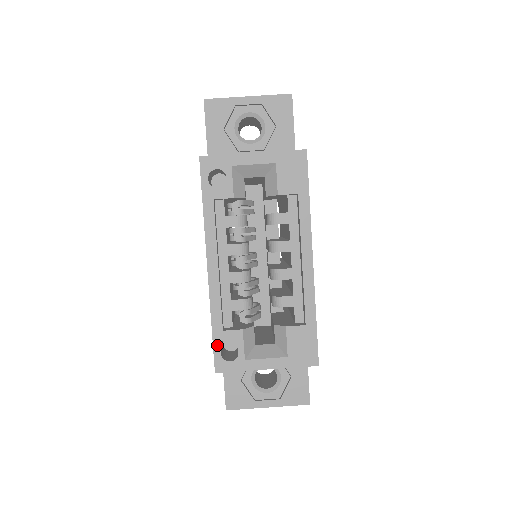
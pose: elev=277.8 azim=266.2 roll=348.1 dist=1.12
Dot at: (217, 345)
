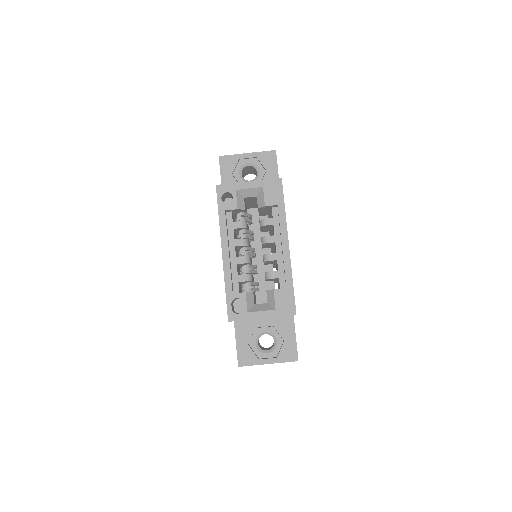
Dot at: (229, 303)
